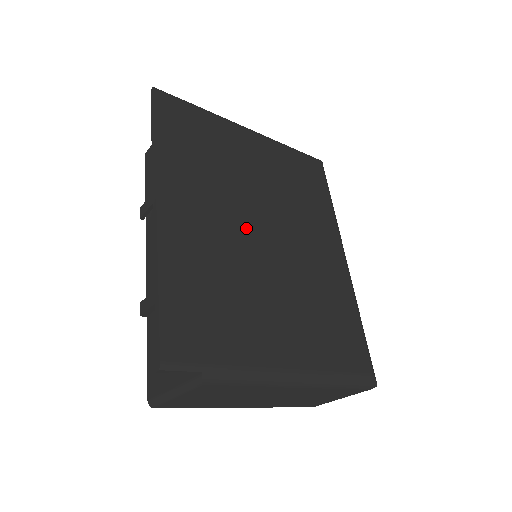
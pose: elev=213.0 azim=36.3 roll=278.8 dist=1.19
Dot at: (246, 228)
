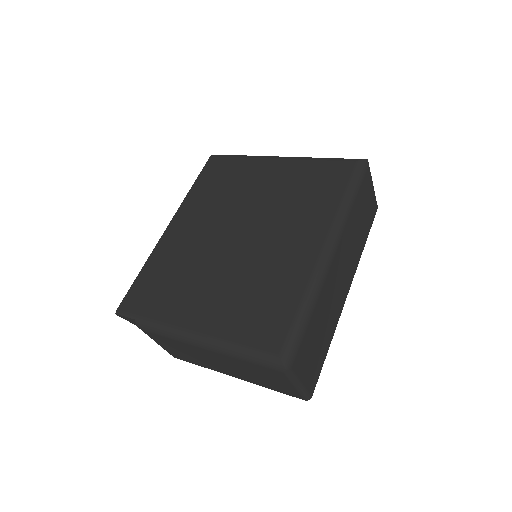
Dot at: (223, 233)
